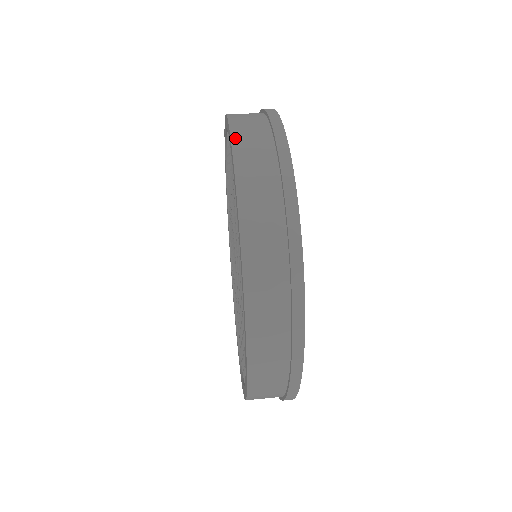
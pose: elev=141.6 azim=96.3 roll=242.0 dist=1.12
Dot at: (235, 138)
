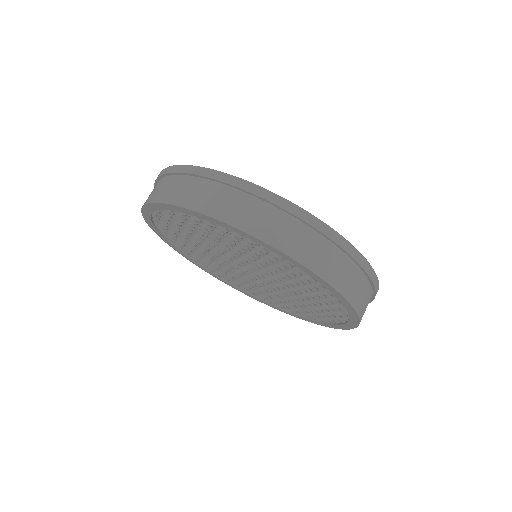
Dot at: (232, 222)
